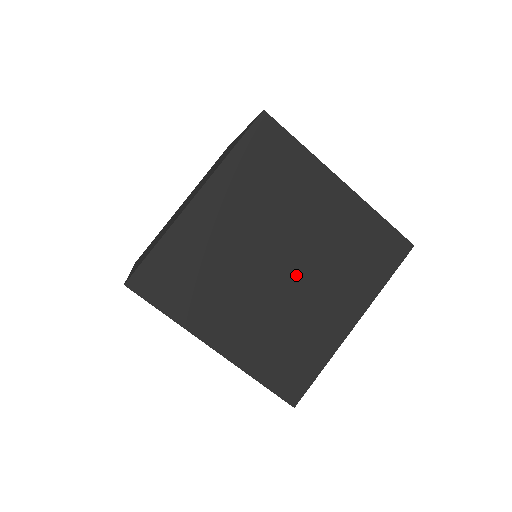
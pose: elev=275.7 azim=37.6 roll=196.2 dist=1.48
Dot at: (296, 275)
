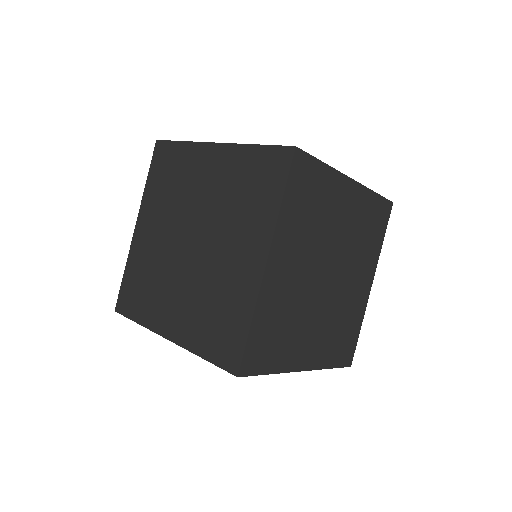
Dot at: (204, 243)
